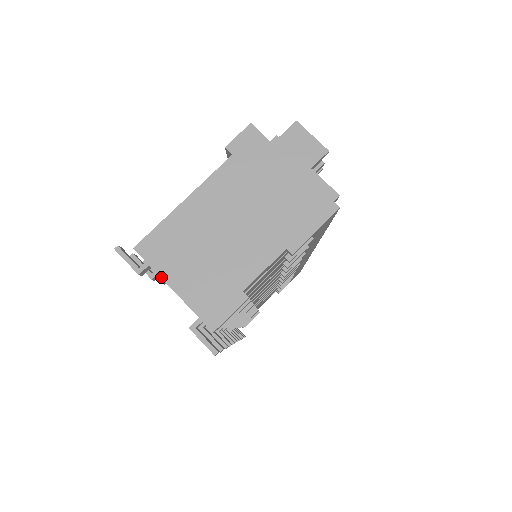
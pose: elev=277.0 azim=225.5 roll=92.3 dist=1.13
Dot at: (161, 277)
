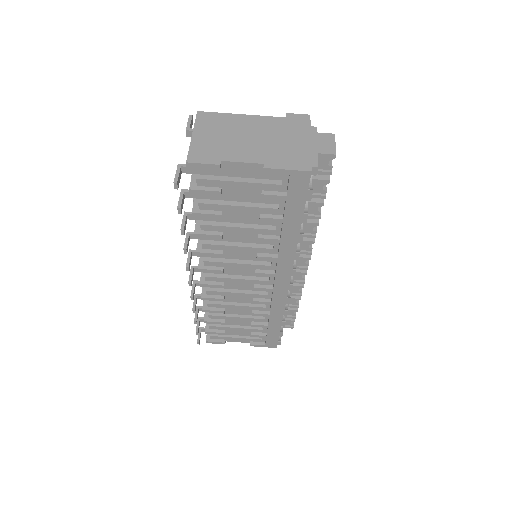
Dot at: (194, 128)
